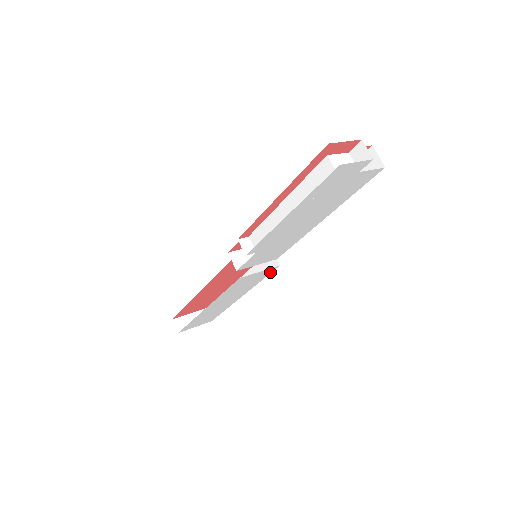
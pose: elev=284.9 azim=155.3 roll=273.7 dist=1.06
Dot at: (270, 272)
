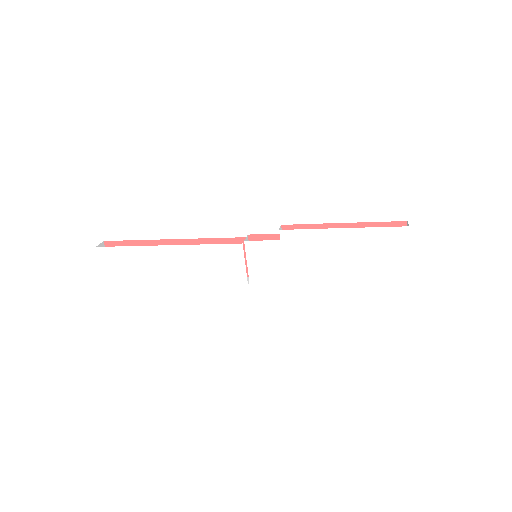
Dot at: (234, 283)
